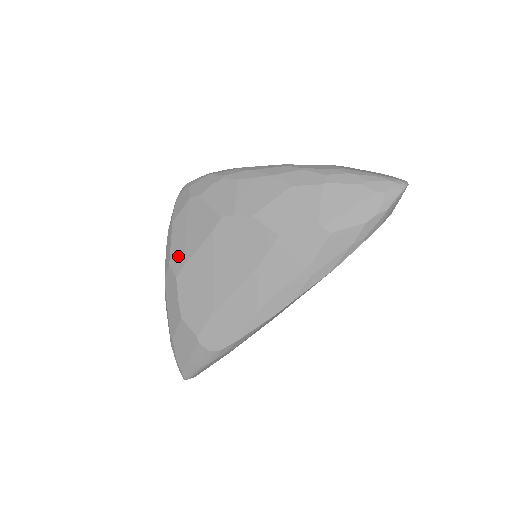
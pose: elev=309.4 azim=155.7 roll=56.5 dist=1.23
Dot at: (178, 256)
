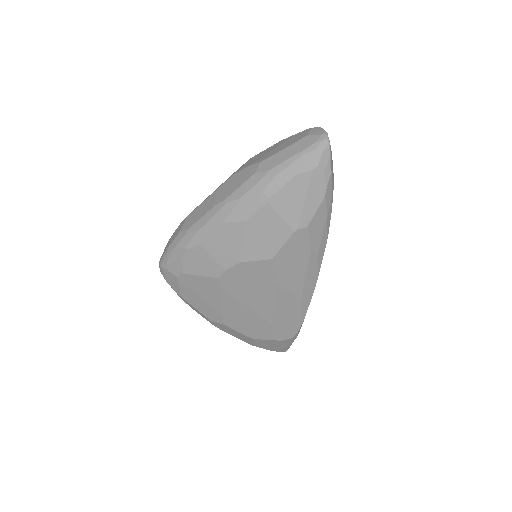
Dot at: (211, 314)
